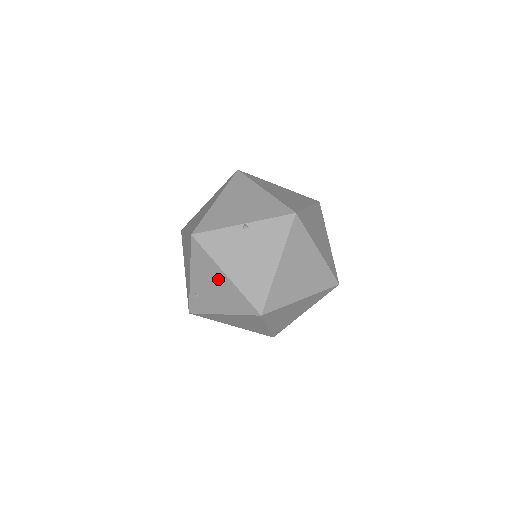
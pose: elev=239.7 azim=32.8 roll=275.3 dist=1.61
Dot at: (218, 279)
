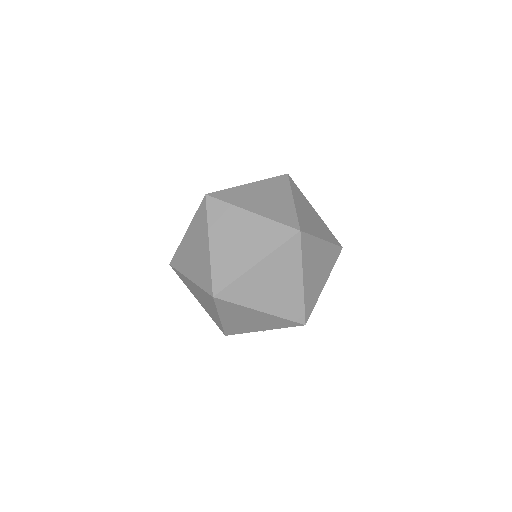
Dot at: occluded
